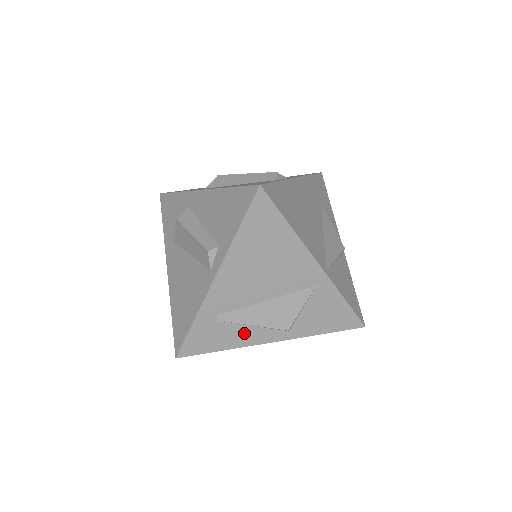
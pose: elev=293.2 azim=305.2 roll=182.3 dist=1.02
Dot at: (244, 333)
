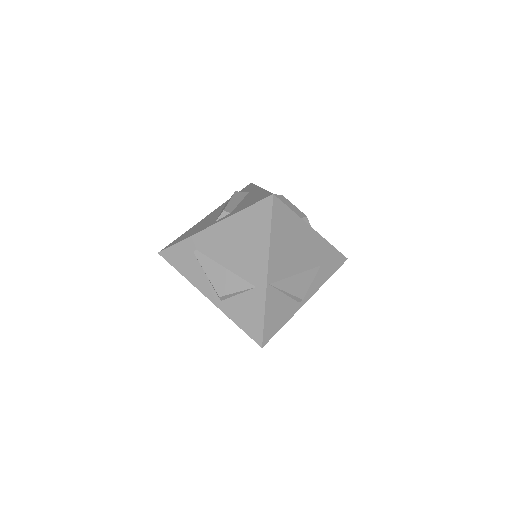
Dot at: (199, 275)
